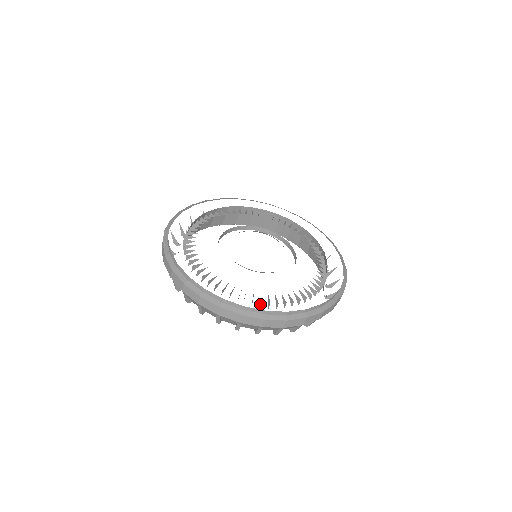
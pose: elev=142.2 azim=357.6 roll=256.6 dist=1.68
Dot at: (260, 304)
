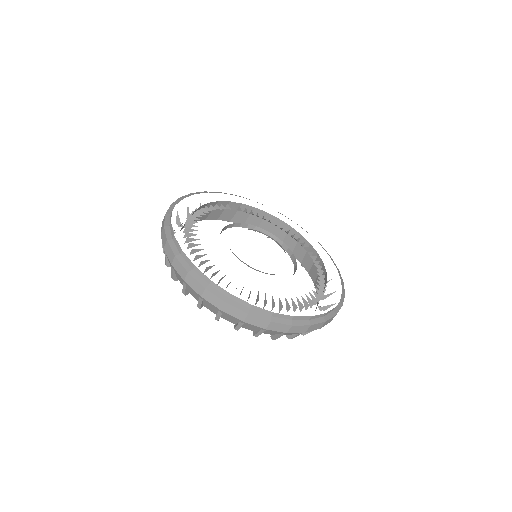
Dot at: occluded
